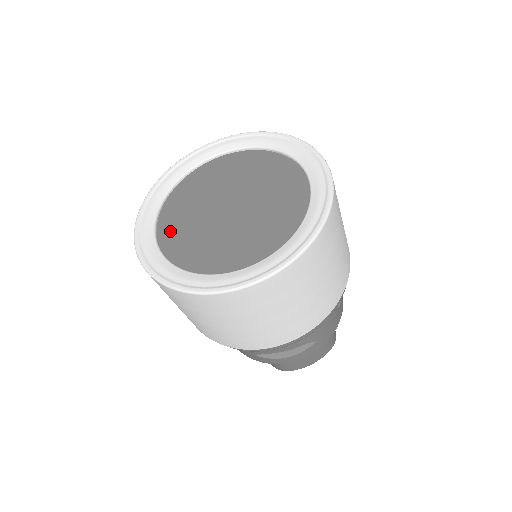
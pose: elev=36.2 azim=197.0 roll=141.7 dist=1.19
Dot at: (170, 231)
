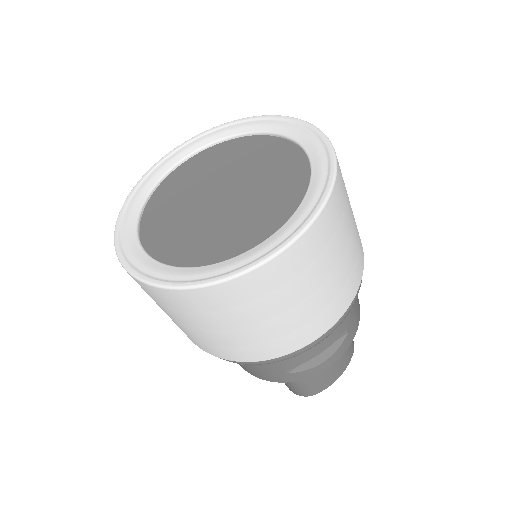
Dot at: (160, 240)
